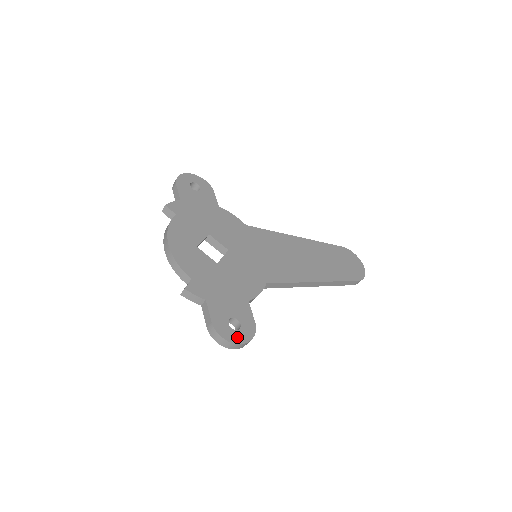
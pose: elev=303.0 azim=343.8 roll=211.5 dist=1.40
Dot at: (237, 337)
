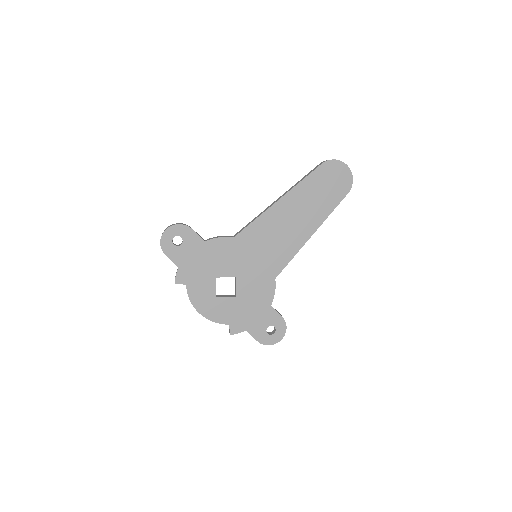
Dot at: (277, 337)
